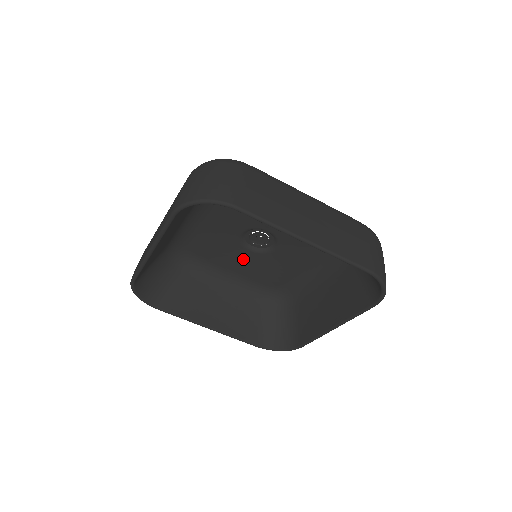
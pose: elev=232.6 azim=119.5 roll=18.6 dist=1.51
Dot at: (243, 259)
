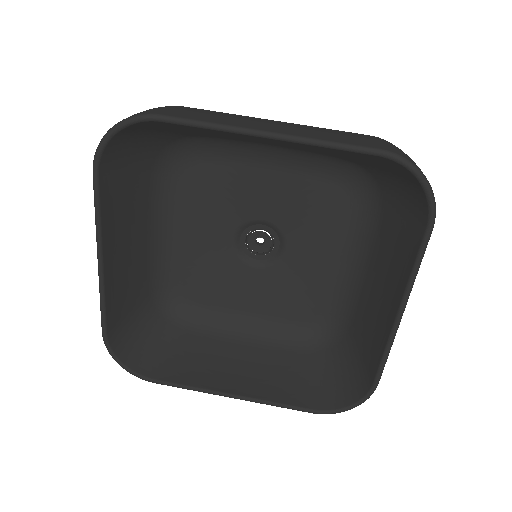
Dot at: (254, 286)
